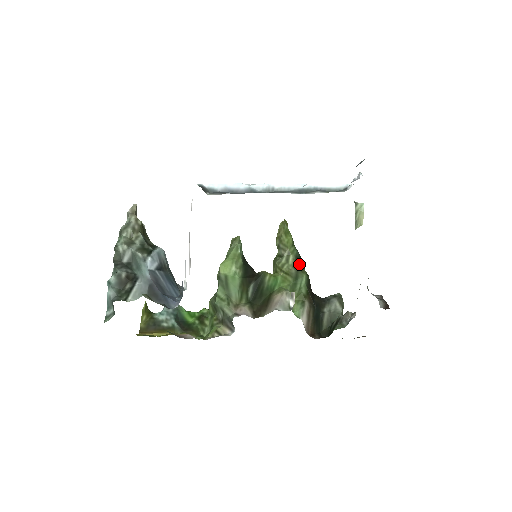
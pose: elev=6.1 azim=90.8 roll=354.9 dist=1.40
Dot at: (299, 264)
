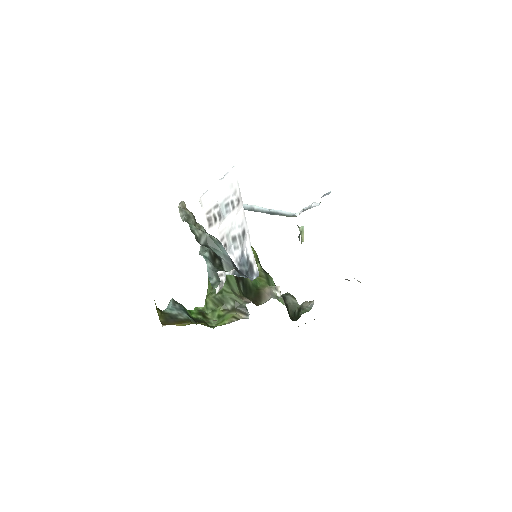
Dot at: (264, 270)
